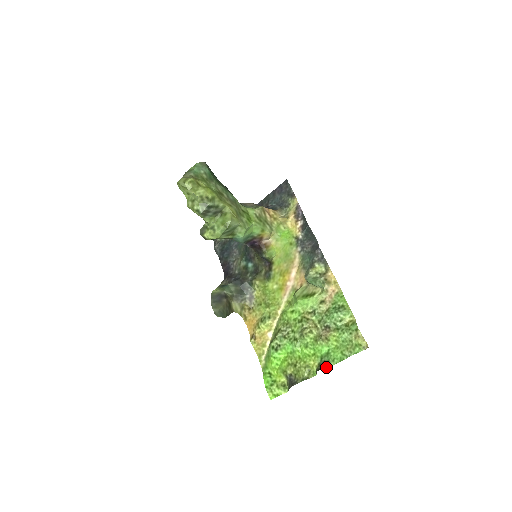
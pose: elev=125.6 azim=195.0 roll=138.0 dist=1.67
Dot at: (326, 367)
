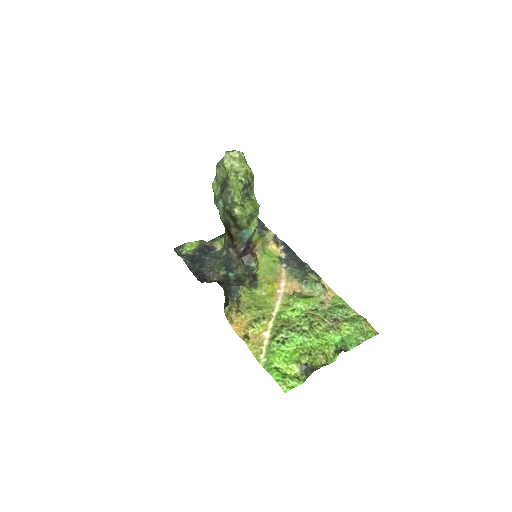
Dot at: (346, 350)
